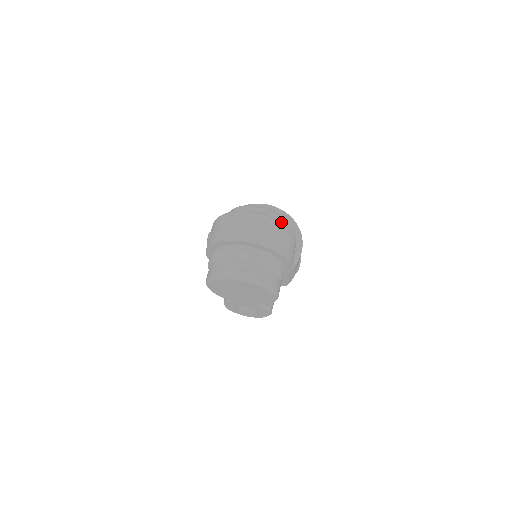
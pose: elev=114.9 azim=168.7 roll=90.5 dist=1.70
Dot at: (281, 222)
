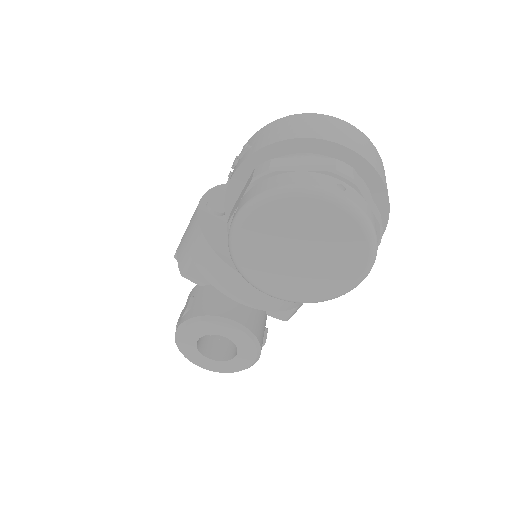
Dot at: occluded
